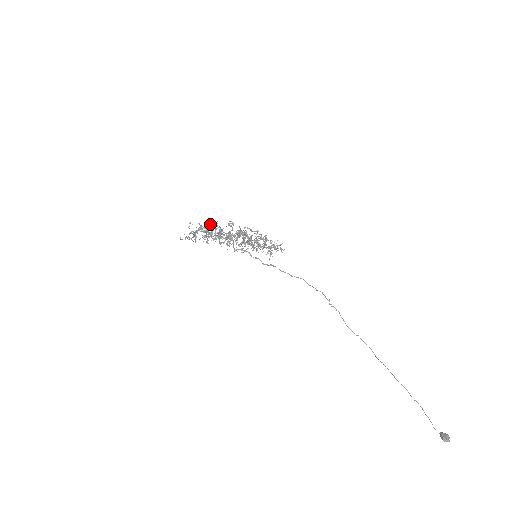
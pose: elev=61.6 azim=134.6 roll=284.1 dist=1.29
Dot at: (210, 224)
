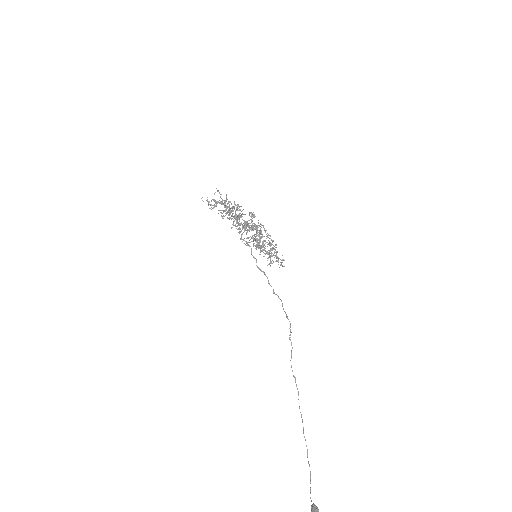
Dot at: occluded
